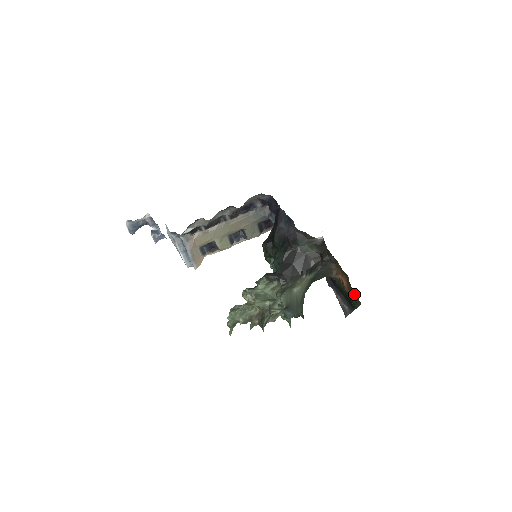
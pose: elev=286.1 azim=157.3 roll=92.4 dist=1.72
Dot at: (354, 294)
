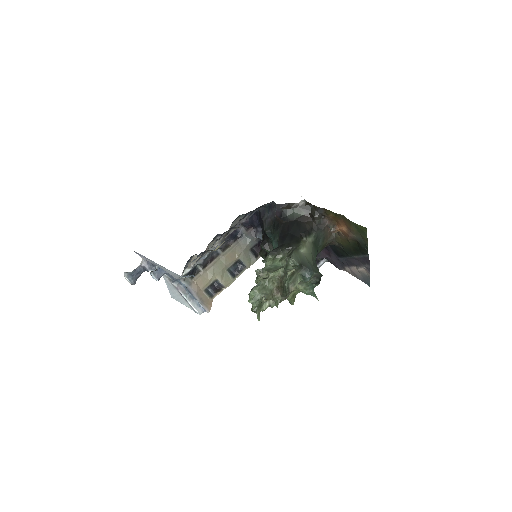
Dot at: (356, 225)
